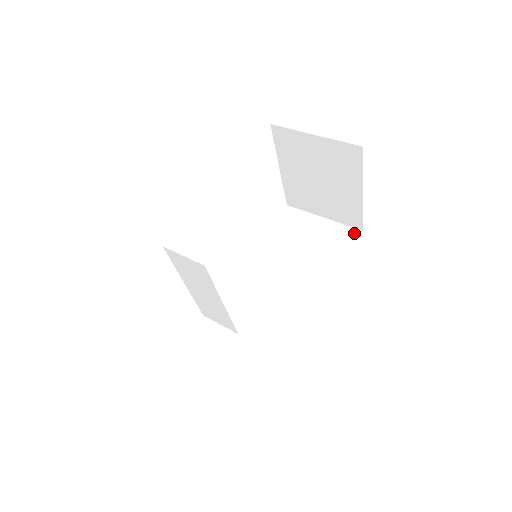
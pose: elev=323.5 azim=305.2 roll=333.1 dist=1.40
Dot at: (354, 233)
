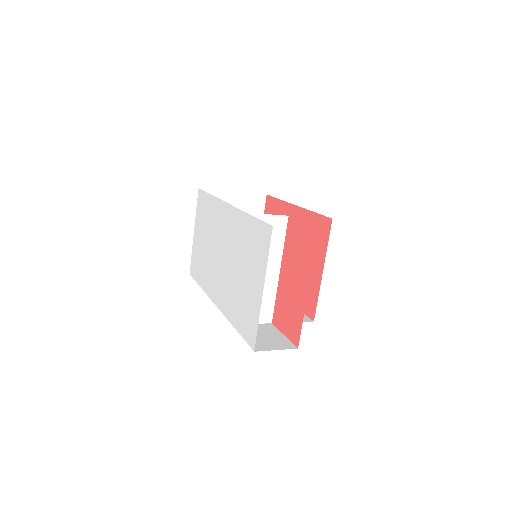
Dot at: occluded
